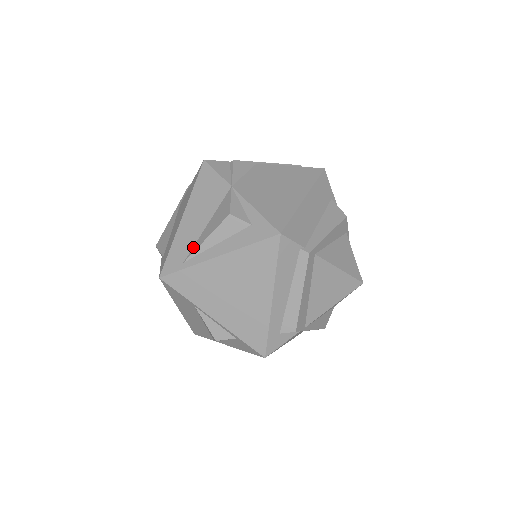
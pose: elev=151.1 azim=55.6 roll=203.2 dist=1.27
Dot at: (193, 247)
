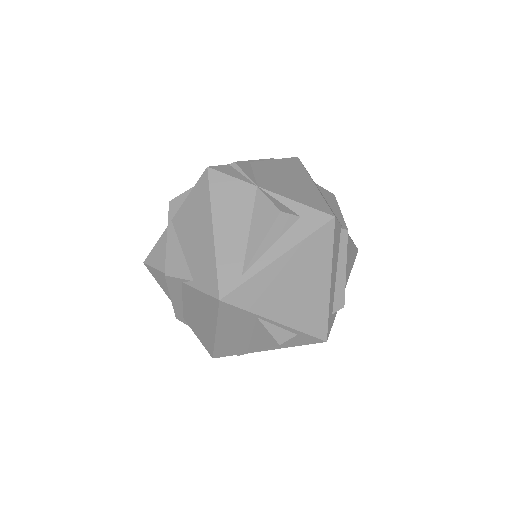
Dot at: (246, 256)
